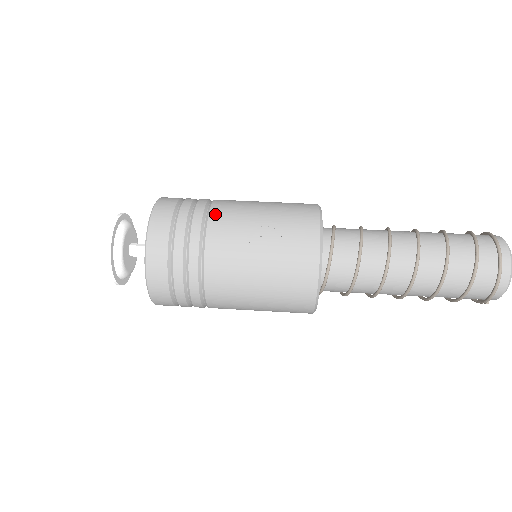
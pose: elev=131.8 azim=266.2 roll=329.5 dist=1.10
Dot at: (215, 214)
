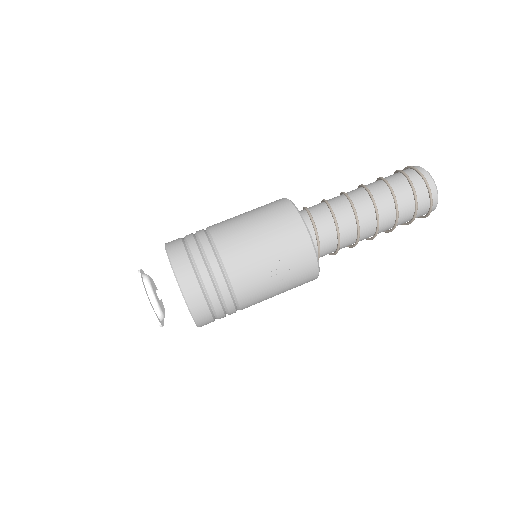
Dot at: (230, 265)
